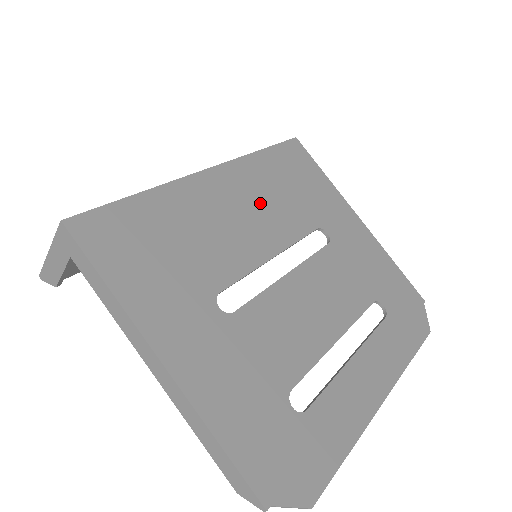
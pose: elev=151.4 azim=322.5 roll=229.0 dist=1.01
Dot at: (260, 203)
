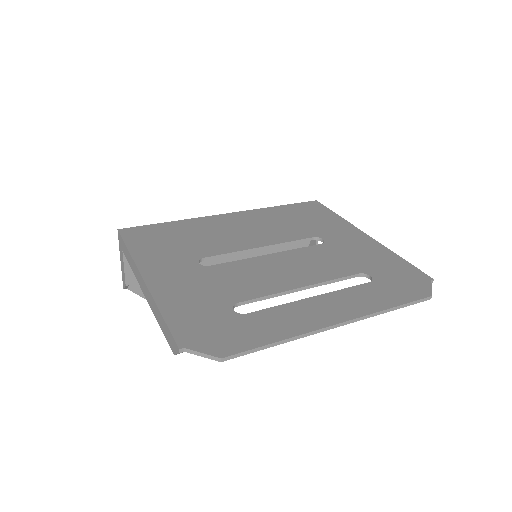
Dot at: (263, 226)
